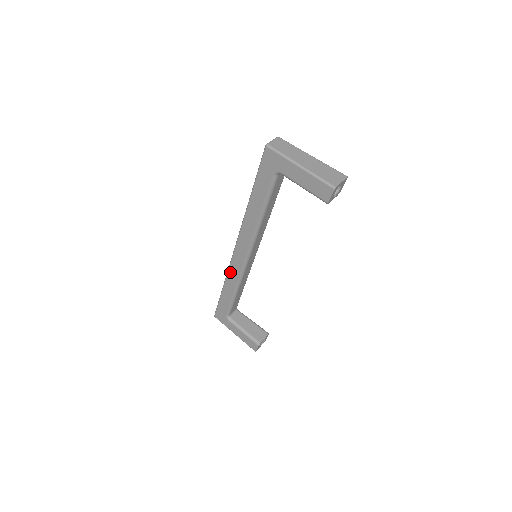
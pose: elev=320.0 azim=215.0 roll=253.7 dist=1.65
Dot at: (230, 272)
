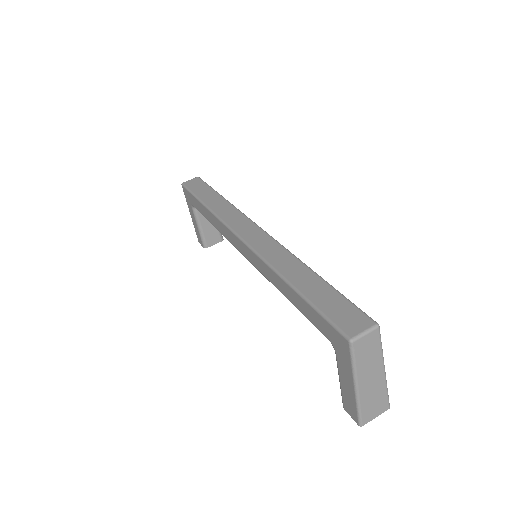
Dot at: (220, 223)
